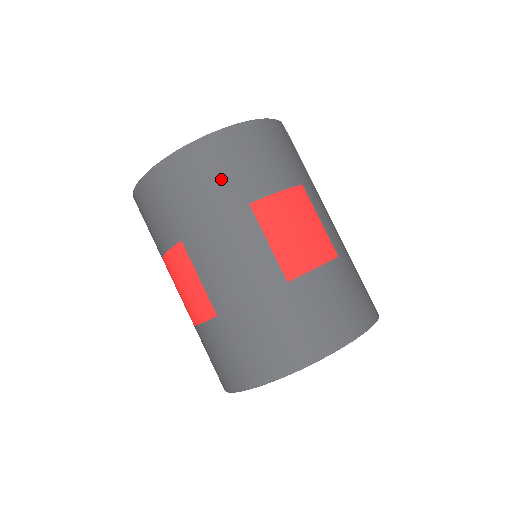
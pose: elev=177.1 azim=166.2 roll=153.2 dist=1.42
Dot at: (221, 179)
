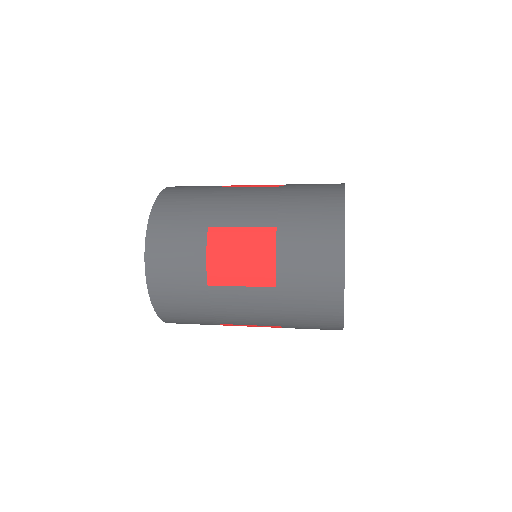
Dot at: (193, 191)
